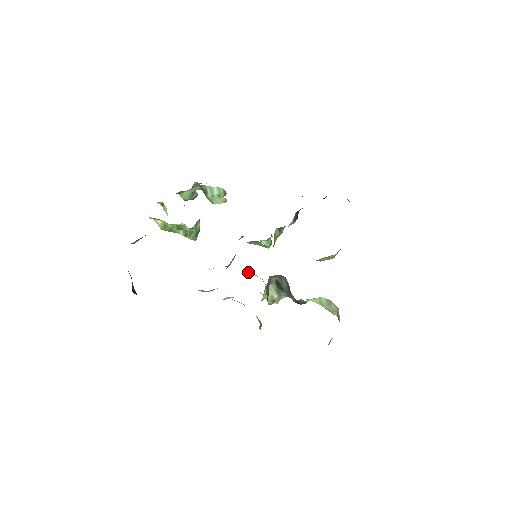
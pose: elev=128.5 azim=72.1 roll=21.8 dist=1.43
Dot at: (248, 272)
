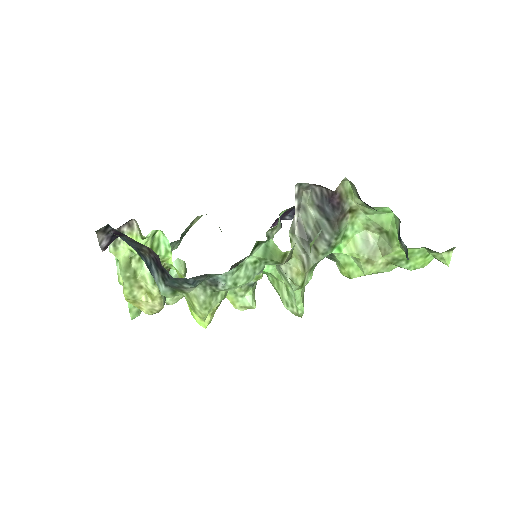
Dot at: occluded
